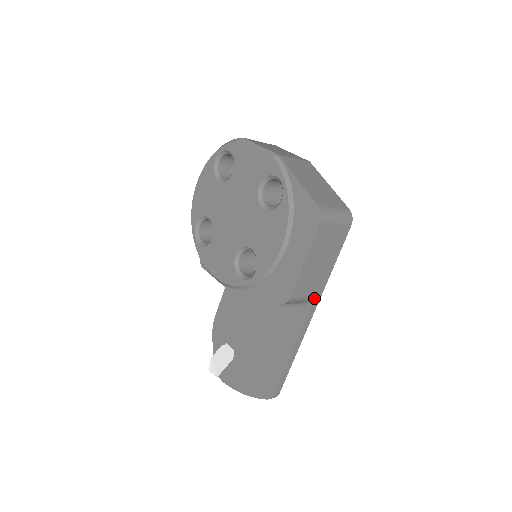
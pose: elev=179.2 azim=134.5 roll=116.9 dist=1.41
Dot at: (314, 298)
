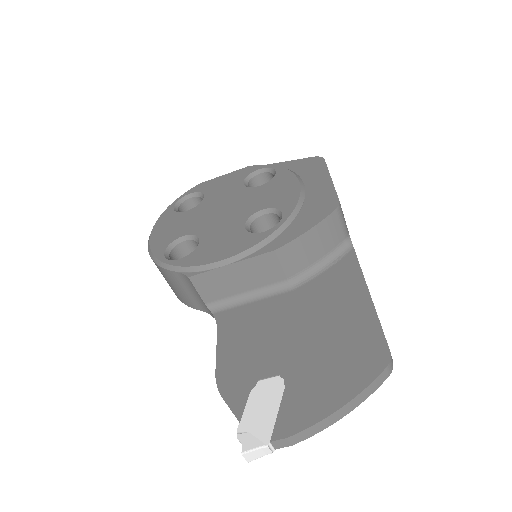
Dot at: (350, 239)
